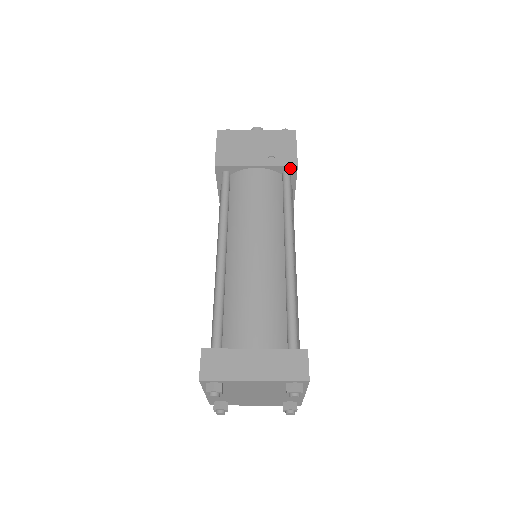
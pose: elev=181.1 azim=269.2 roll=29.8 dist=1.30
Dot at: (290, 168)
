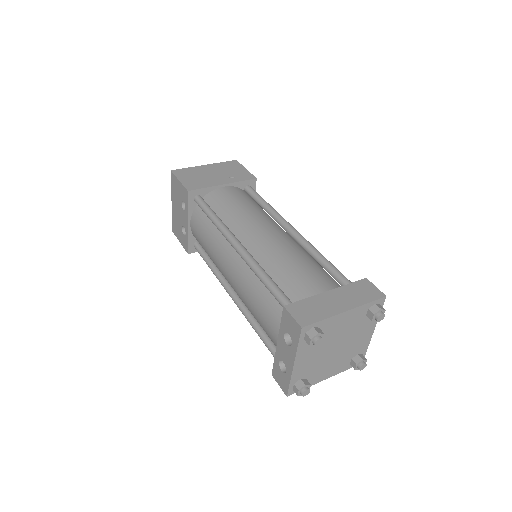
Dot at: (250, 182)
